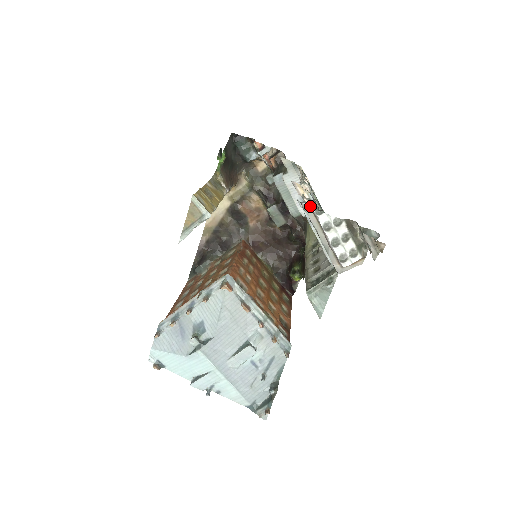
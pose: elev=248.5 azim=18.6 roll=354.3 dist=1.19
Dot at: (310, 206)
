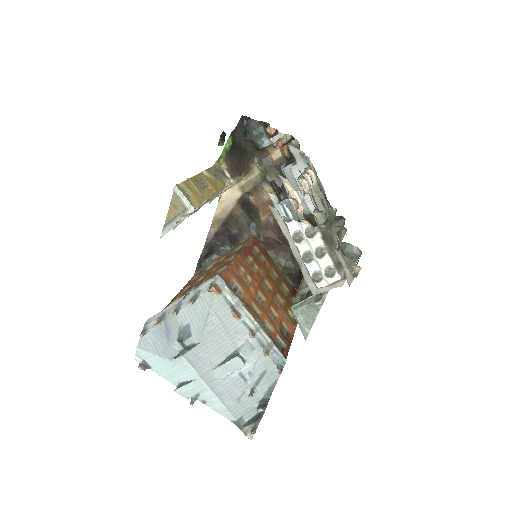
Dot at: (287, 209)
